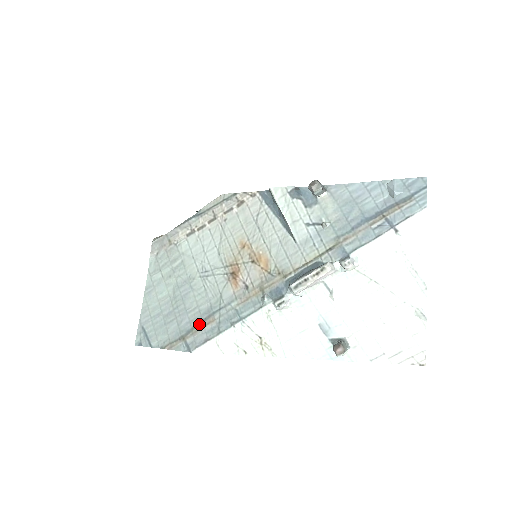
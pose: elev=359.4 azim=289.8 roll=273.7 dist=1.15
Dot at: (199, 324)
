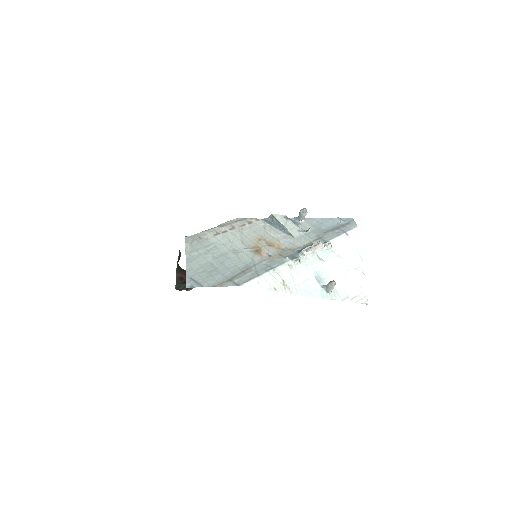
Dot at: (241, 273)
